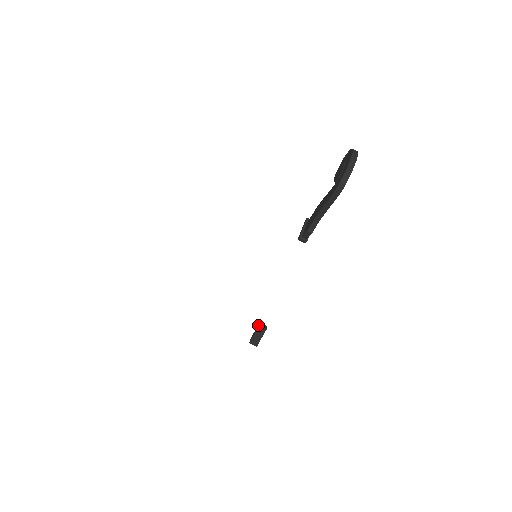
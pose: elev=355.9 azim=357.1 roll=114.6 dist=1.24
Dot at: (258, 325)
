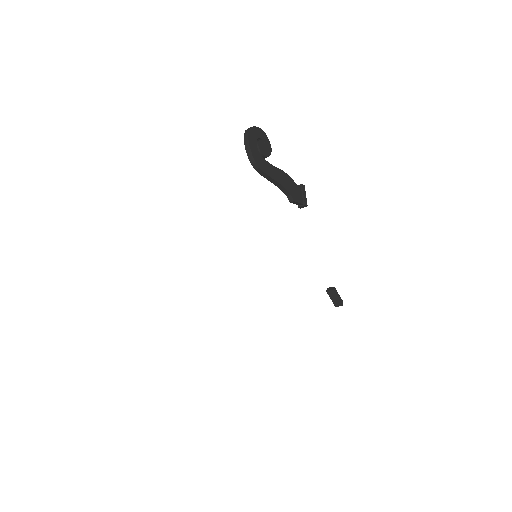
Dot at: (327, 291)
